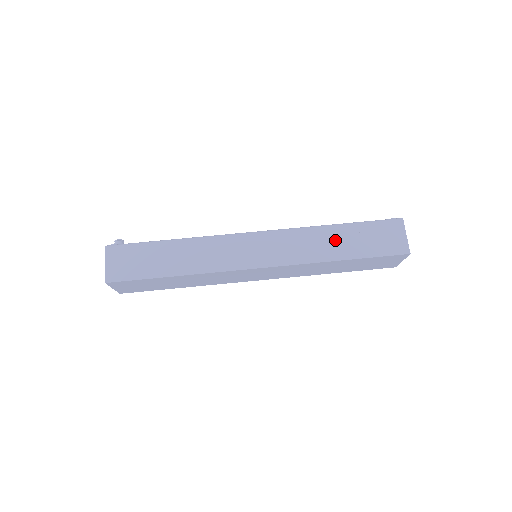
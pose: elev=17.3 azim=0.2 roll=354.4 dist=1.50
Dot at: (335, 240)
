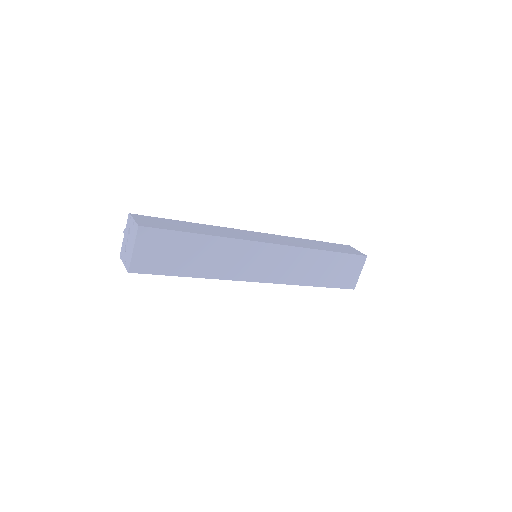
Dot at: (315, 244)
